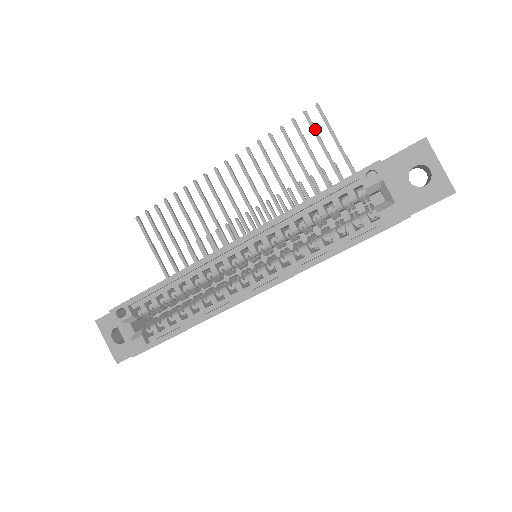
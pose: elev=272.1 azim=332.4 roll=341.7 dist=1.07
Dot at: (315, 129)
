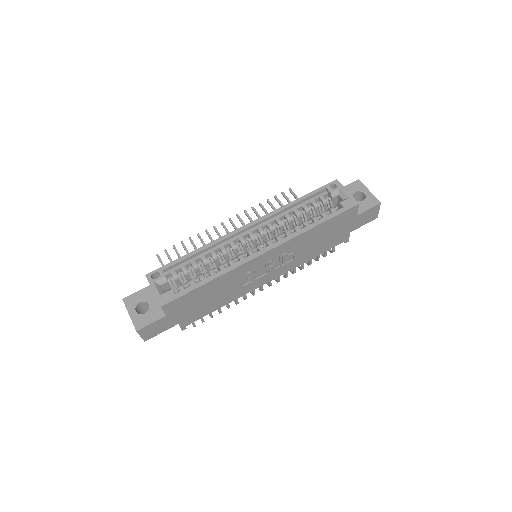
Dot at: (289, 200)
